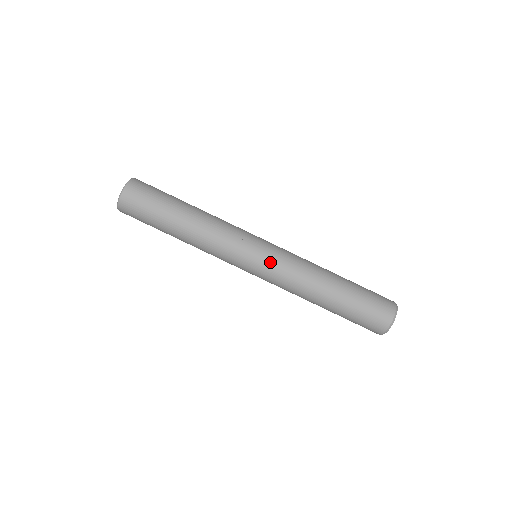
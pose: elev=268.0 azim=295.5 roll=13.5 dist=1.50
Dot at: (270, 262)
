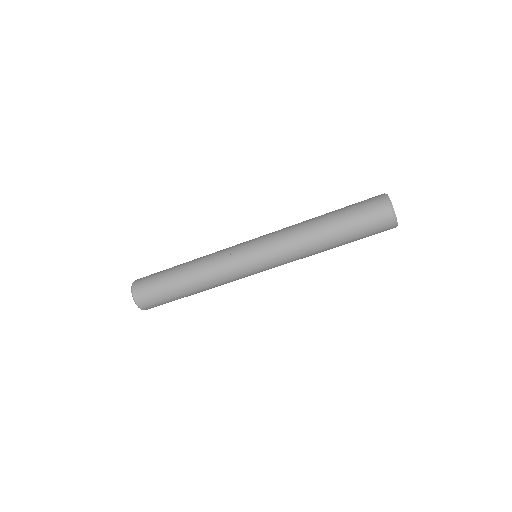
Dot at: (263, 246)
